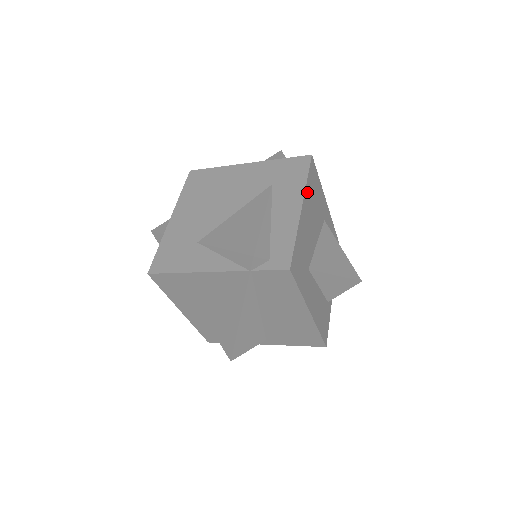
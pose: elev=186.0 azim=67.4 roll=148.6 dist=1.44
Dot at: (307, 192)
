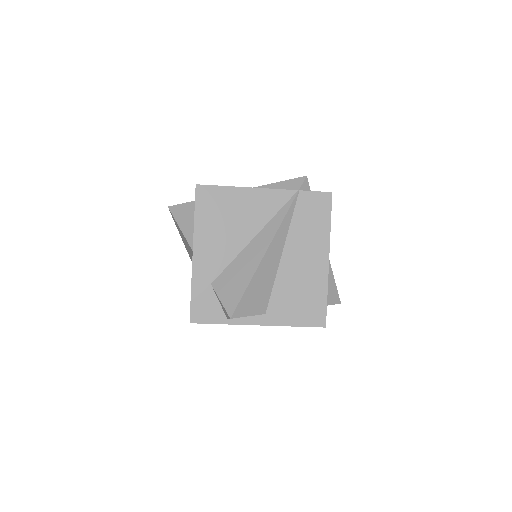
Dot at: occluded
